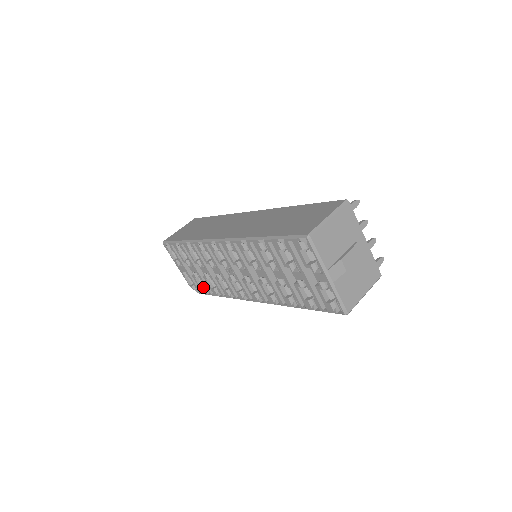
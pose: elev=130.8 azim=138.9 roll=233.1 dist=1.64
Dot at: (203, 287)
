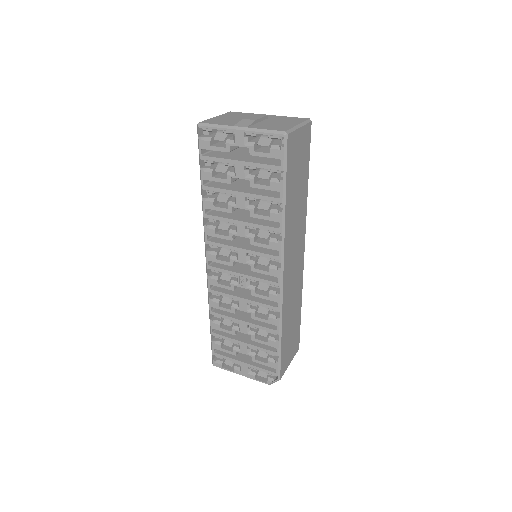
Dot at: (268, 359)
